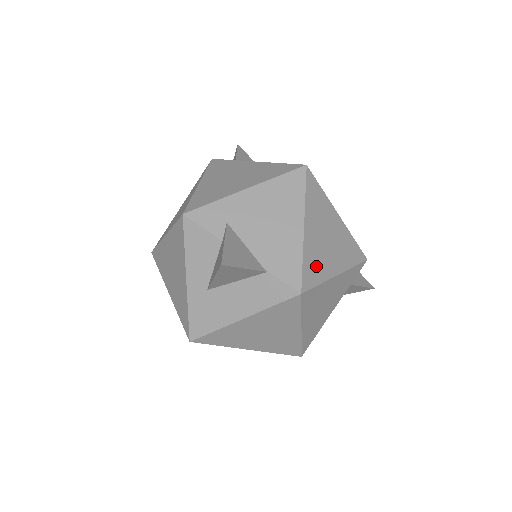
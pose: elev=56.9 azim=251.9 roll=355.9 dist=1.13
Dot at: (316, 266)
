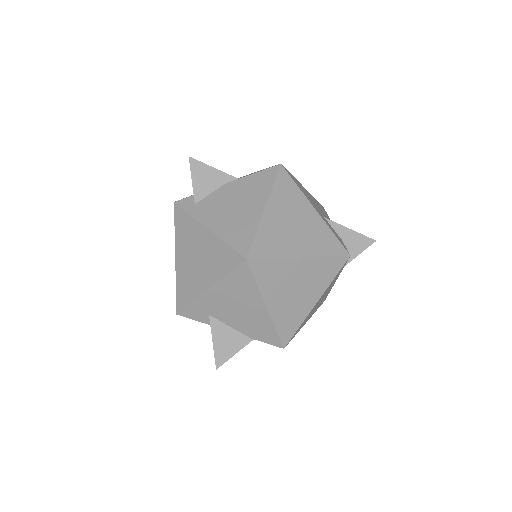
Dot at: (291, 320)
